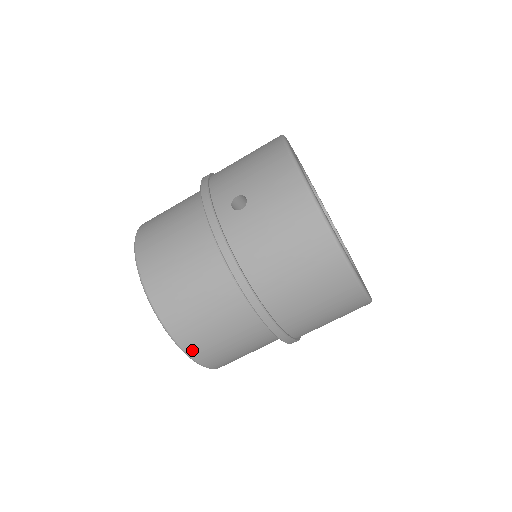
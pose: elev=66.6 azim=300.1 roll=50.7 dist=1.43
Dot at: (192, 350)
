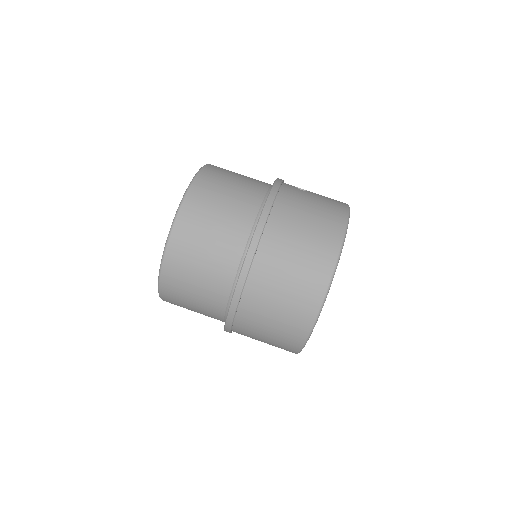
Dot at: (184, 216)
